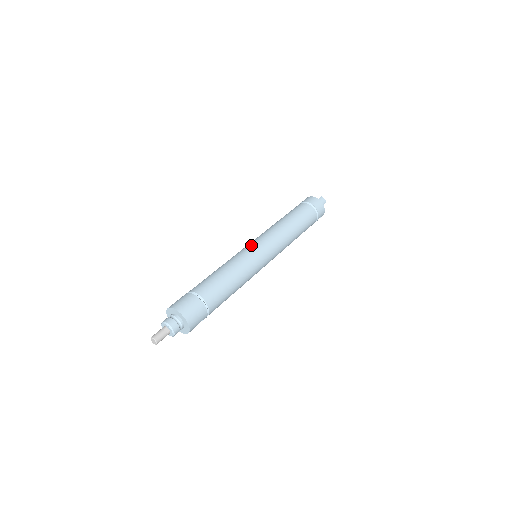
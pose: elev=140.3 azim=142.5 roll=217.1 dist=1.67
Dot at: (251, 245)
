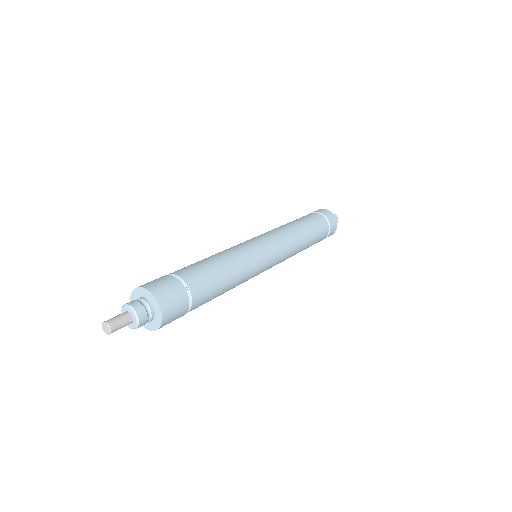
Dot at: (257, 241)
